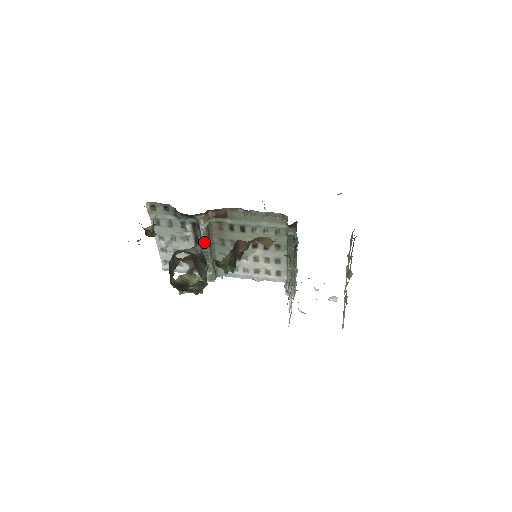
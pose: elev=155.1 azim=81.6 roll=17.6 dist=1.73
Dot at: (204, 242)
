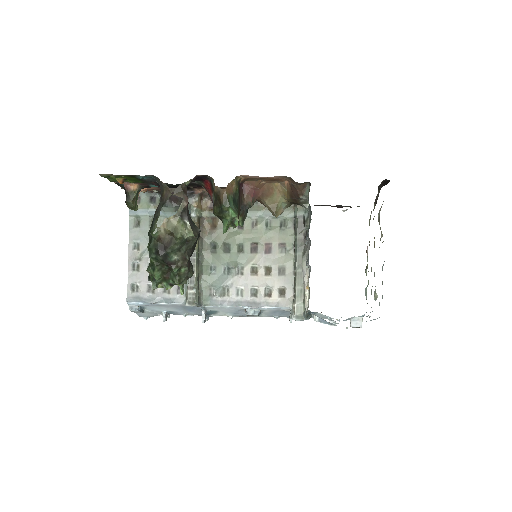
Dot at: occluded
